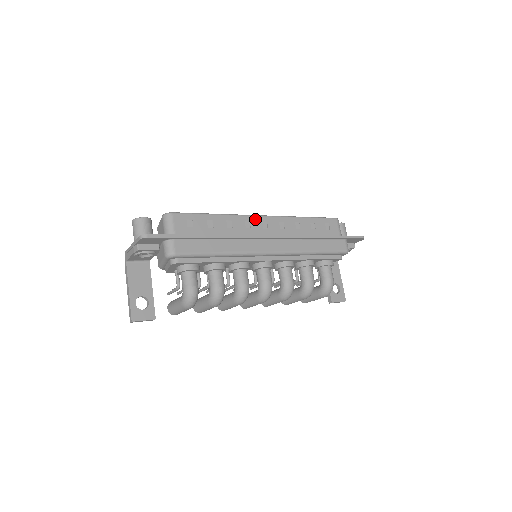
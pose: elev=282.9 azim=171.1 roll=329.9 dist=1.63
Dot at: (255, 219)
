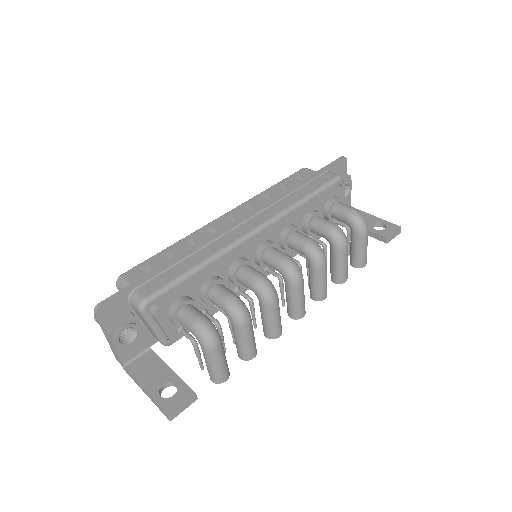
Dot at: (216, 222)
